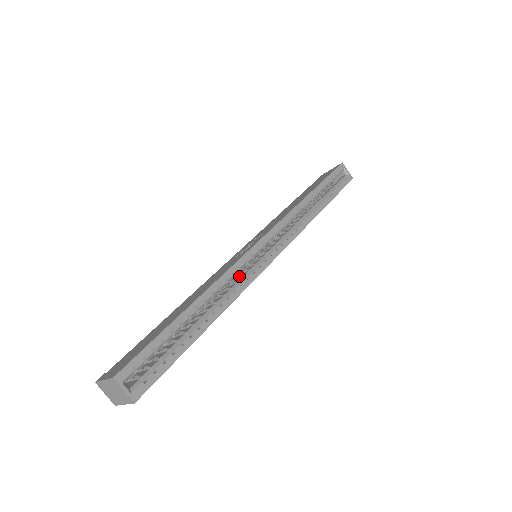
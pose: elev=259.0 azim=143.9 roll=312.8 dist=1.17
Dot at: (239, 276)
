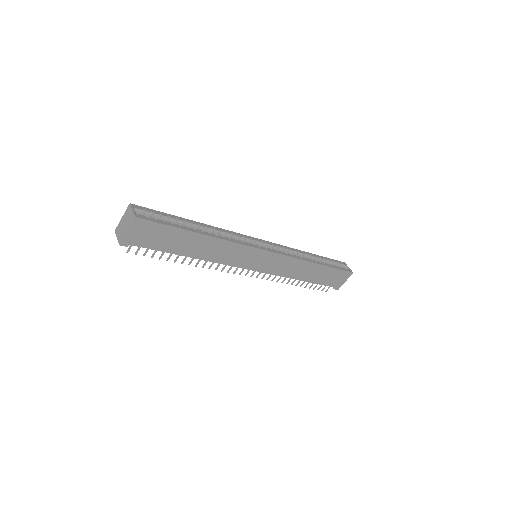
Dot at: occluded
